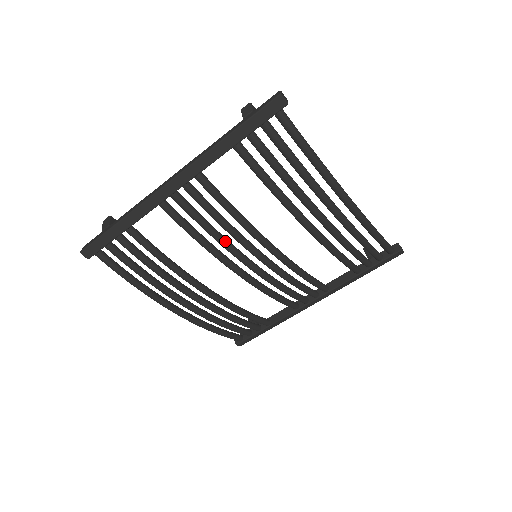
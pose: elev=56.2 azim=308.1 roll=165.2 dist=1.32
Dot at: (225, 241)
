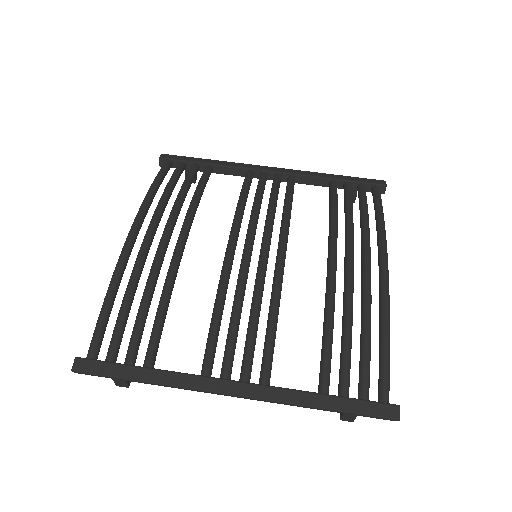
Dot at: (259, 211)
